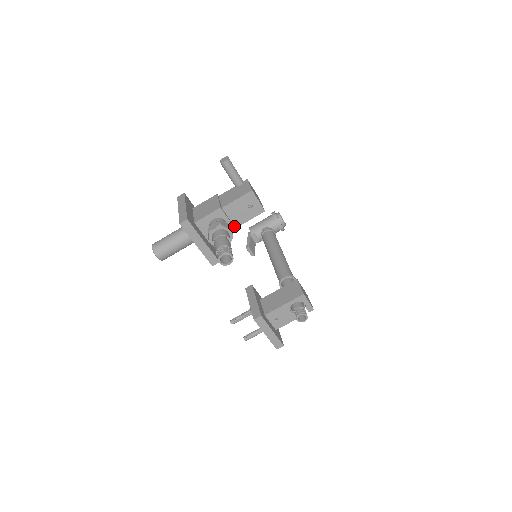
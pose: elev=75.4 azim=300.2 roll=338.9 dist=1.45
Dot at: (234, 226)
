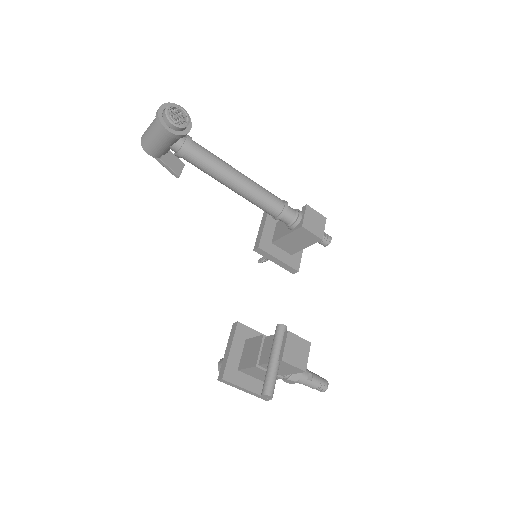
Dot at: occluded
